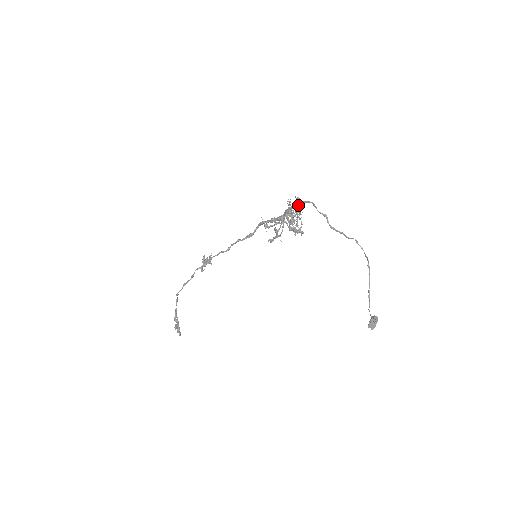
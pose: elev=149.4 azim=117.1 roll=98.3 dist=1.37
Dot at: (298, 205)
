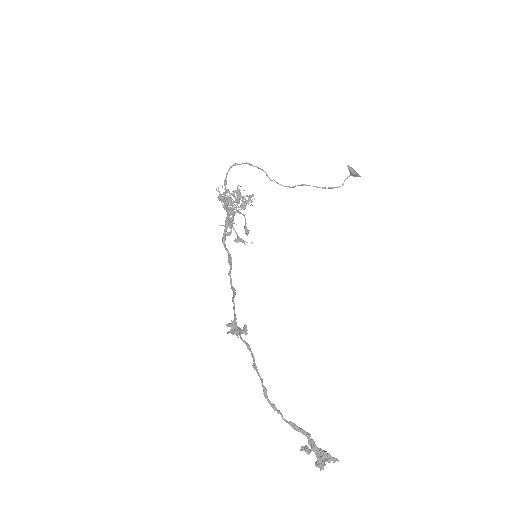
Dot at: (226, 183)
